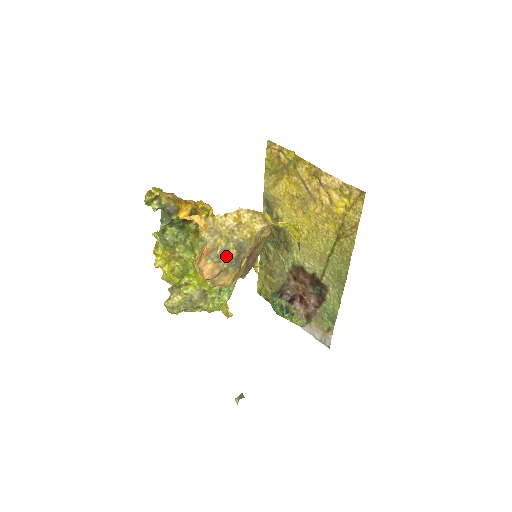
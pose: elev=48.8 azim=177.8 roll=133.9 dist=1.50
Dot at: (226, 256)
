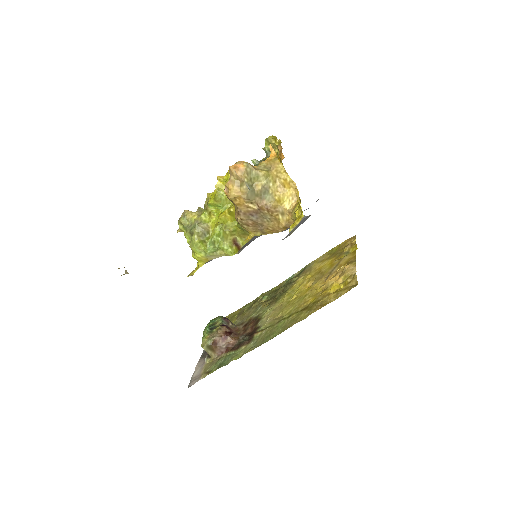
Dot at: (254, 181)
